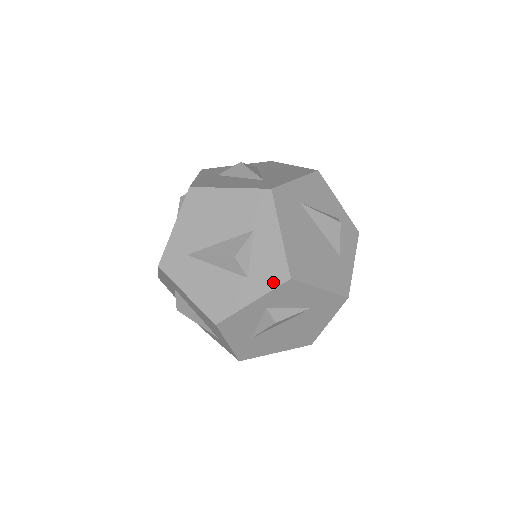
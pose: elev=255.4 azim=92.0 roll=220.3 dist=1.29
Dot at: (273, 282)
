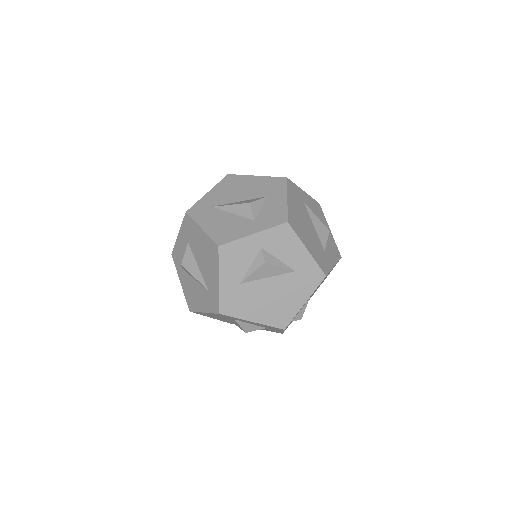
Dot at: (273, 223)
